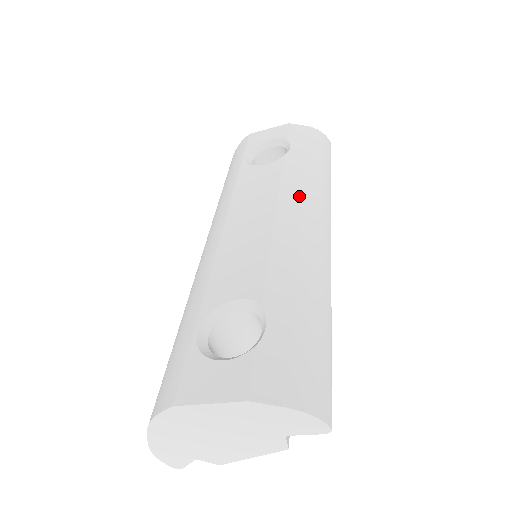
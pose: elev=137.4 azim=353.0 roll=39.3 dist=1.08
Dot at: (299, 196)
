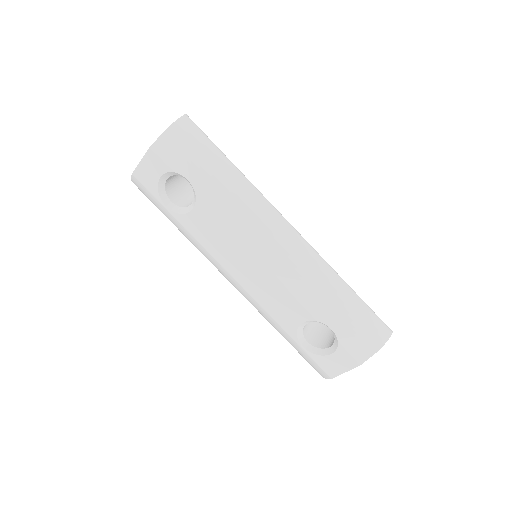
Dot at: (249, 227)
